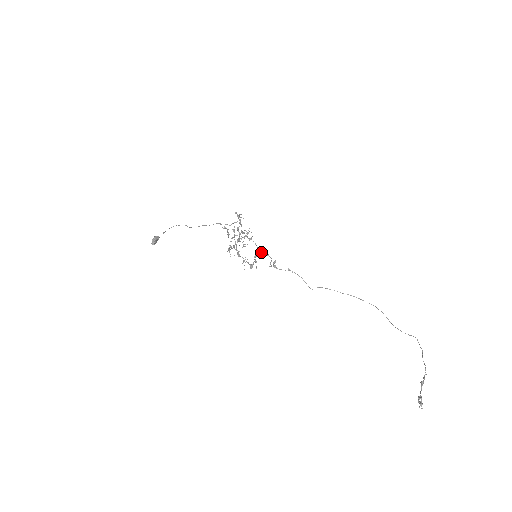
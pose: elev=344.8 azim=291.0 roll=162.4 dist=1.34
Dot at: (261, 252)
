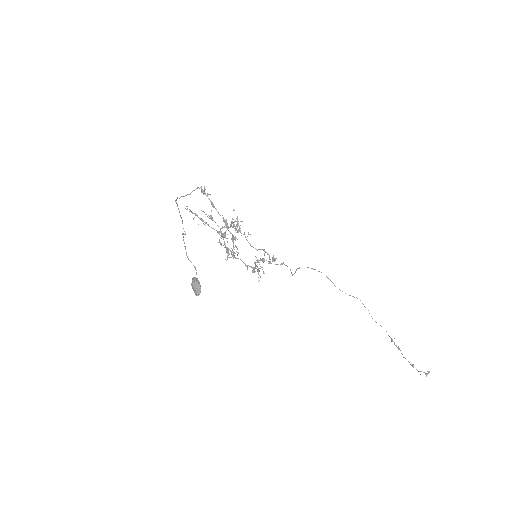
Dot at: occluded
